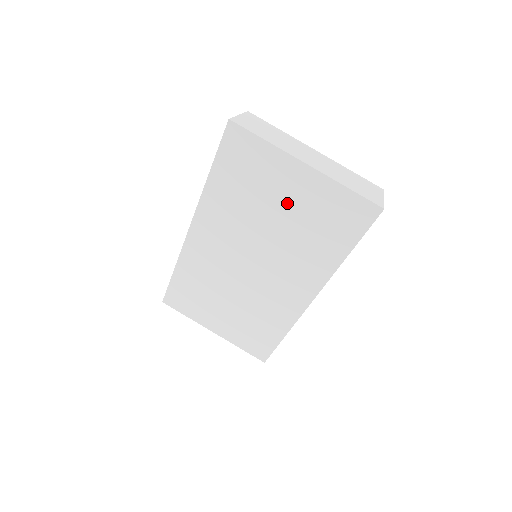
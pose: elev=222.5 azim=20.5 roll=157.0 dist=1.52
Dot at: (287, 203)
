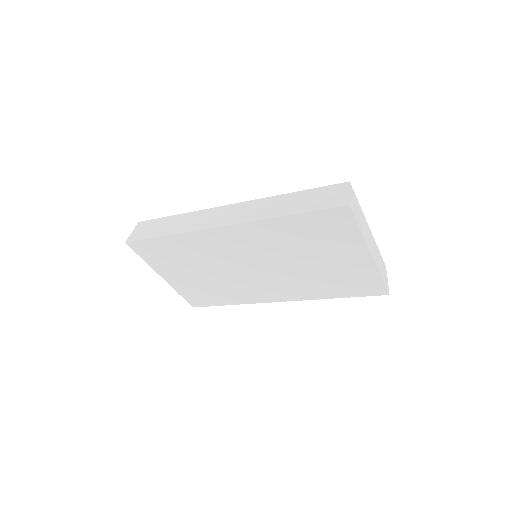
Dot at: (330, 261)
